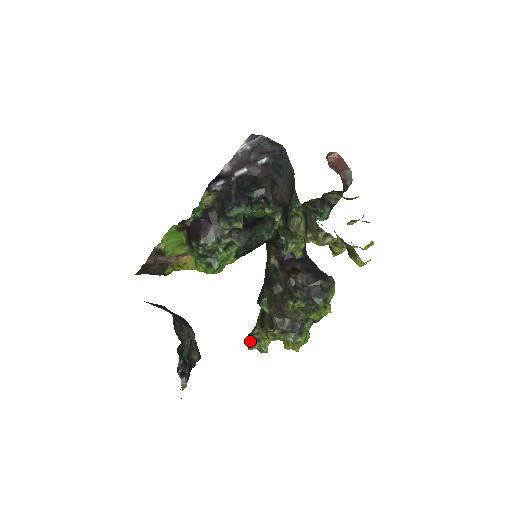
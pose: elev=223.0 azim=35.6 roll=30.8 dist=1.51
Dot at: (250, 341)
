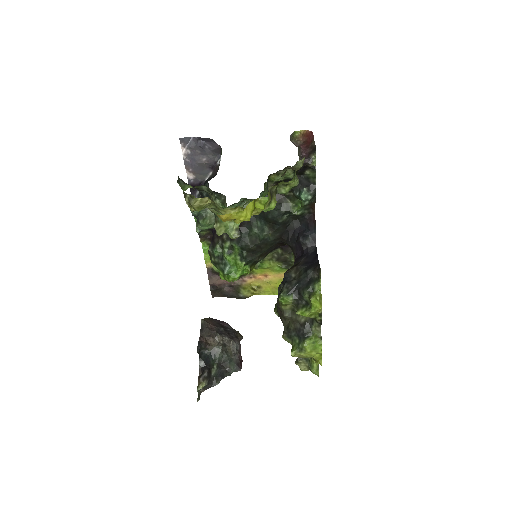
Dot at: occluded
